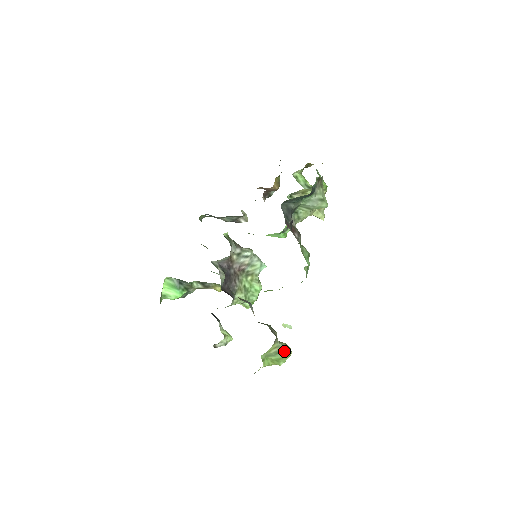
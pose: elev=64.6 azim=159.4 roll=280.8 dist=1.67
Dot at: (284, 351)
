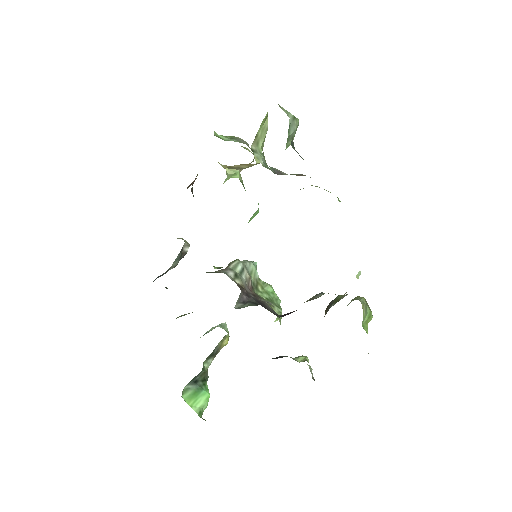
Dot at: (365, 303)
